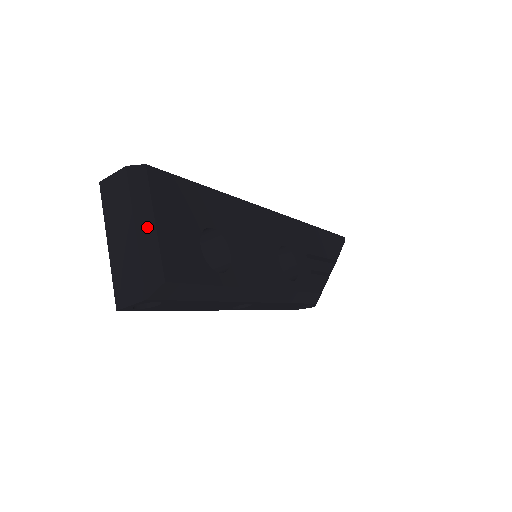
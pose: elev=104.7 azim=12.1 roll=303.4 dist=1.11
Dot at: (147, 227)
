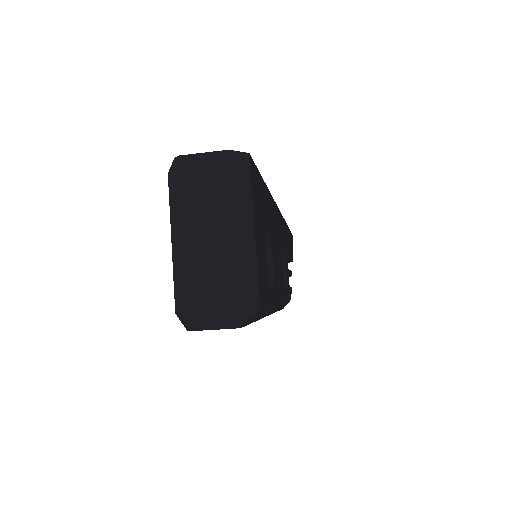
Dot at: (247, 235)
